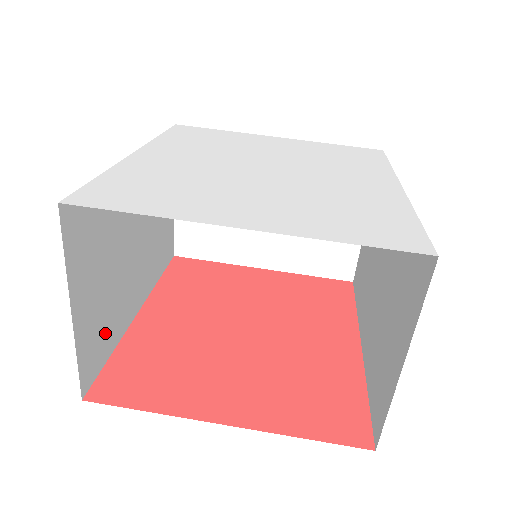
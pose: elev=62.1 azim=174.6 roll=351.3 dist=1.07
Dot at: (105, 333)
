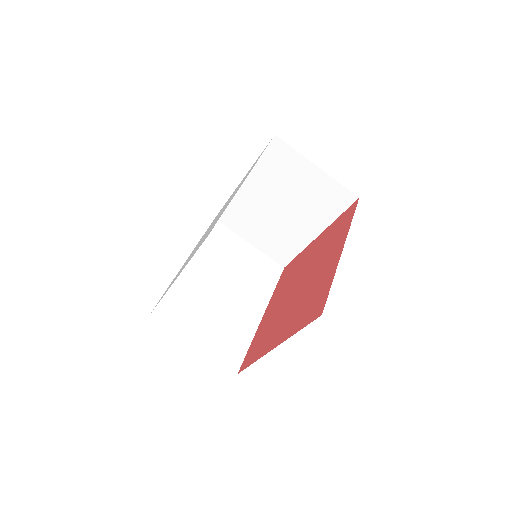
Dot at: (233, 340)
